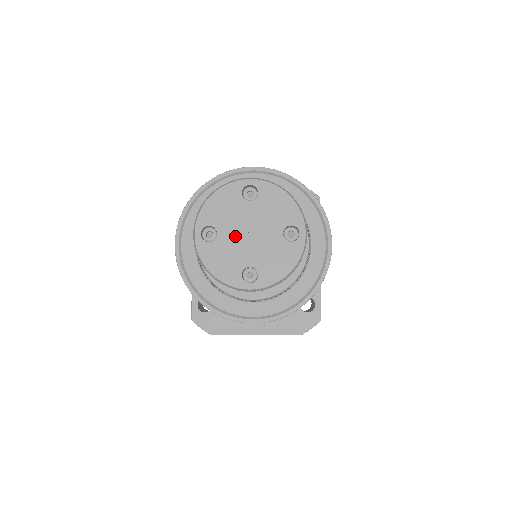
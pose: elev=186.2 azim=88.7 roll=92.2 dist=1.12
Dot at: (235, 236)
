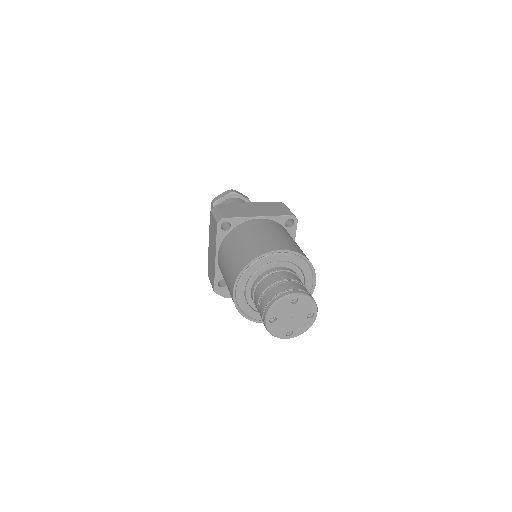
Dot at: (285, 319)
